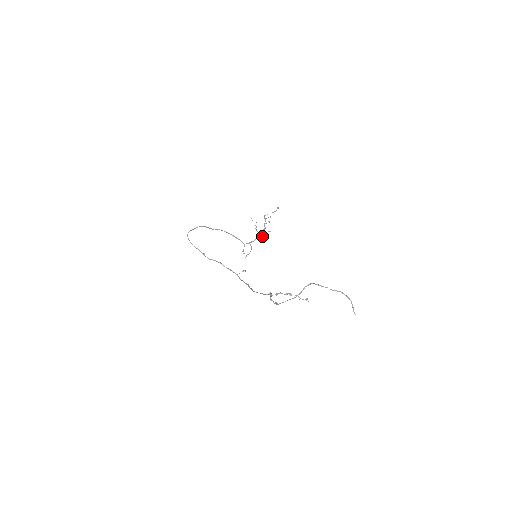
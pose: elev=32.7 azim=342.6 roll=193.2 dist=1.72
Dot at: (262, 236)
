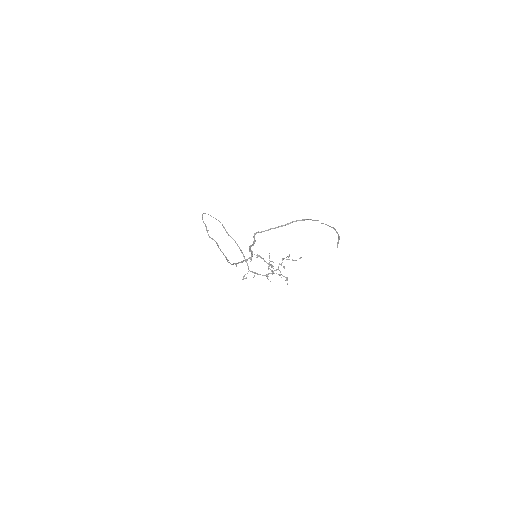
Dot at: (271, 270)
